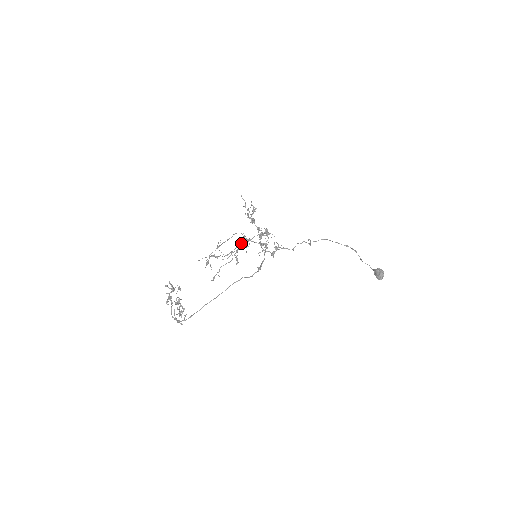
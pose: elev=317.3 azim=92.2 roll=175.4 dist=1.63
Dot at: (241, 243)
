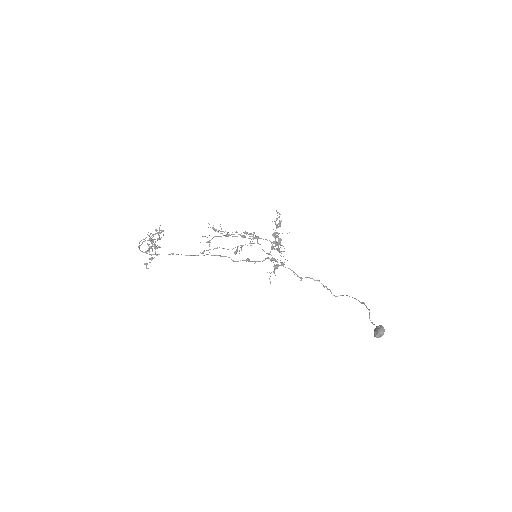
Dot at: (245, 231)
